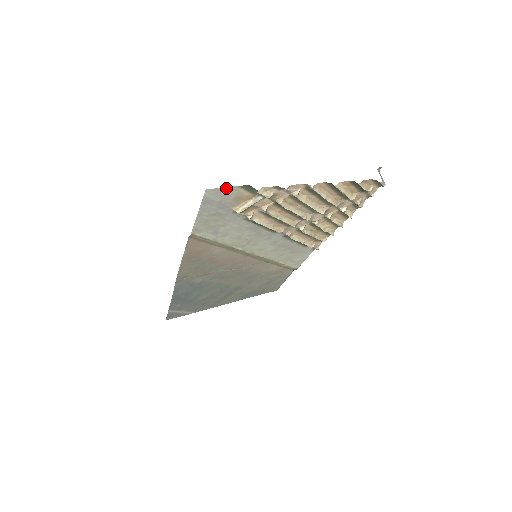
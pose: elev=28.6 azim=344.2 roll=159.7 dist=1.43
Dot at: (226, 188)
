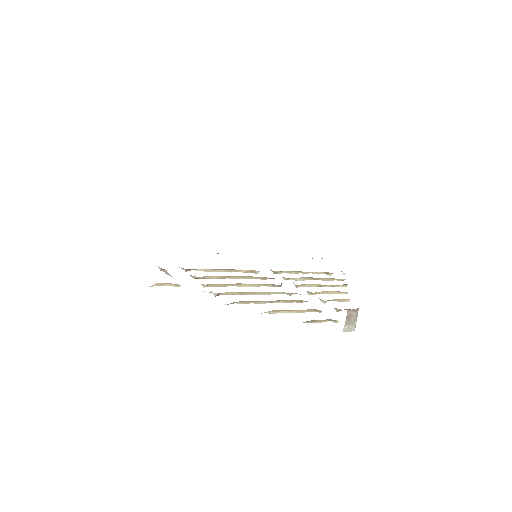
Dot at: occluded
